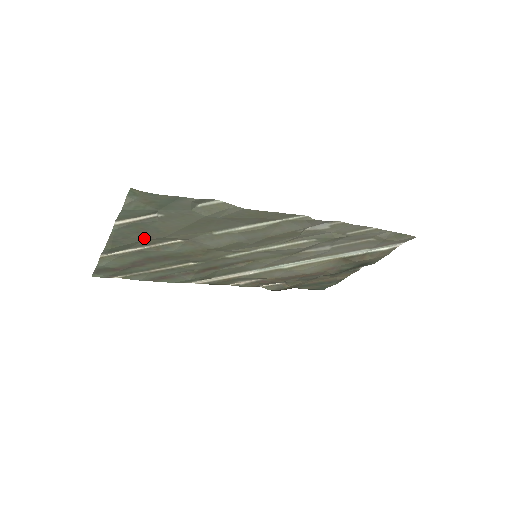
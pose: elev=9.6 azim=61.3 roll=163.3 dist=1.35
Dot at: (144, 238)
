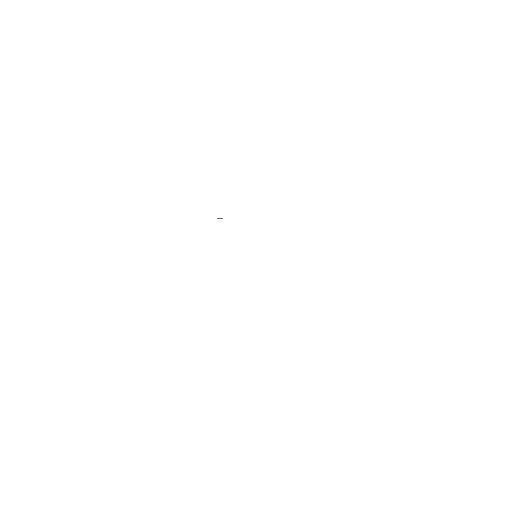
Dot at: occluded
